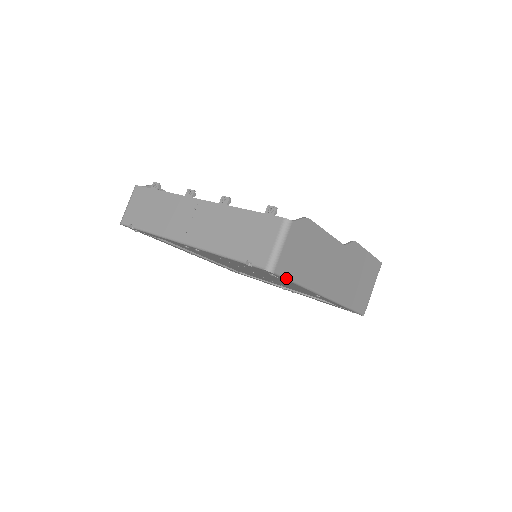
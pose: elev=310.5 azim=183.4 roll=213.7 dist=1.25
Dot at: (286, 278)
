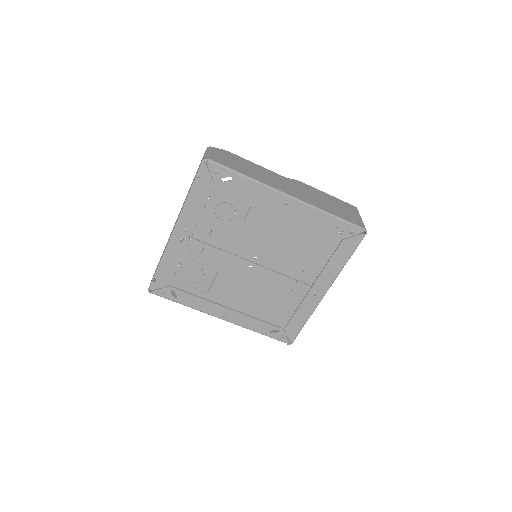
Dot at: (225, 167)
